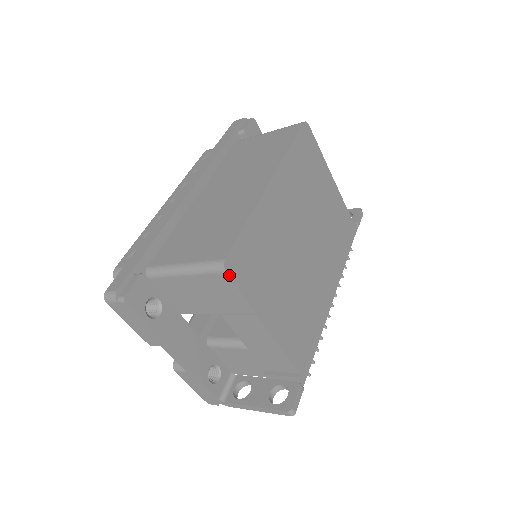
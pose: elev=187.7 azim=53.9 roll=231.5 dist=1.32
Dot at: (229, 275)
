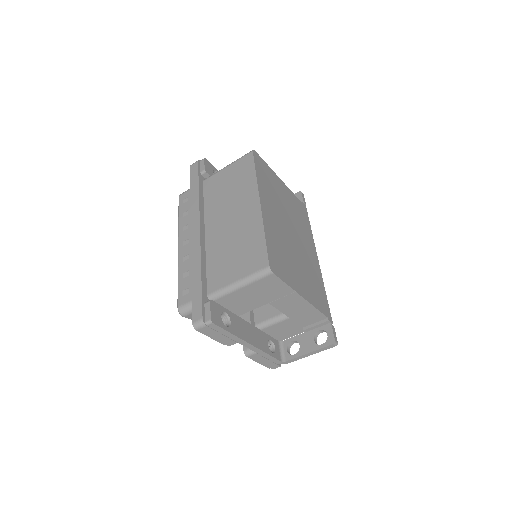
Dot at: (275, 274)
